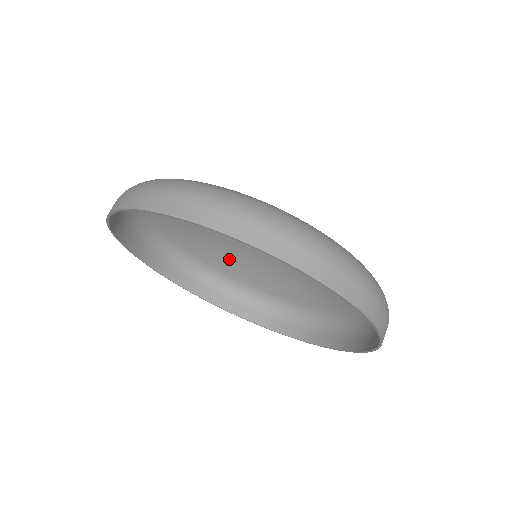
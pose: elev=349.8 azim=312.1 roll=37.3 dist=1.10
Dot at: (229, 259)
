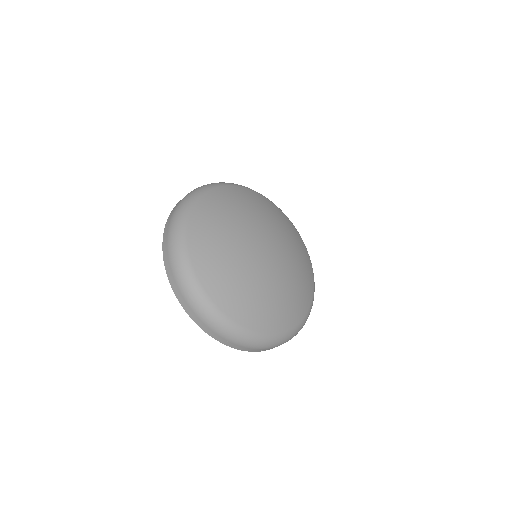
Dot at: (281, 218)
